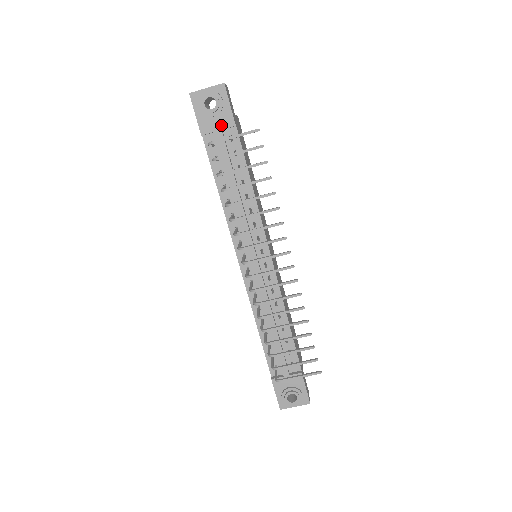
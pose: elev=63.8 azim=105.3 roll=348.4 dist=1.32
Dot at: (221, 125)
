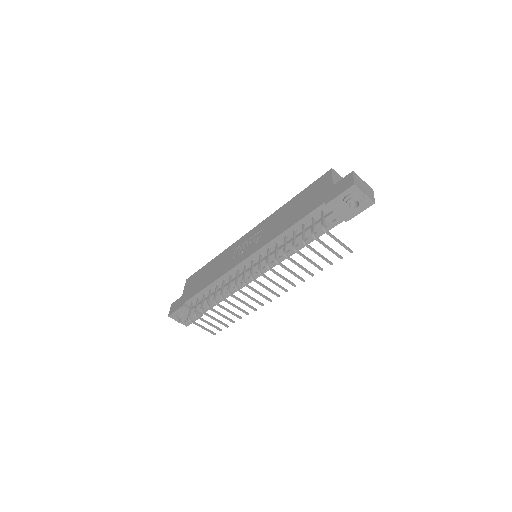
Dot at: (341, 214)
